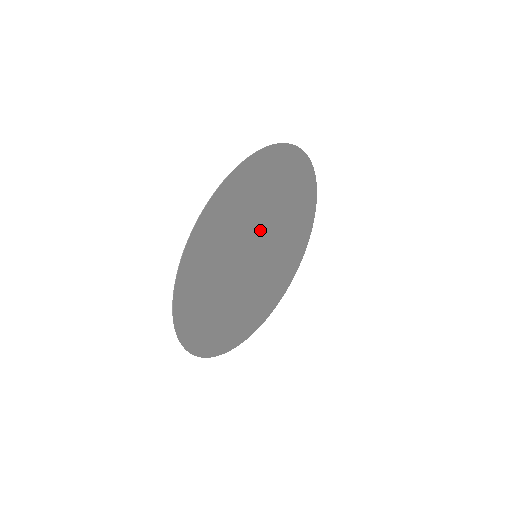
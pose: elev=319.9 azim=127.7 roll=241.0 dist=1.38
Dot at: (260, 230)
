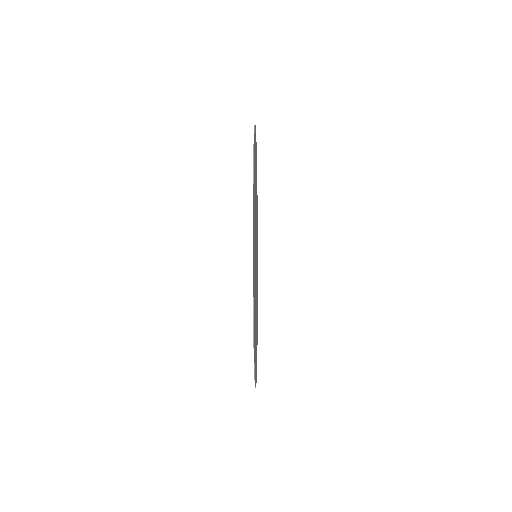
Dot at: occluded
